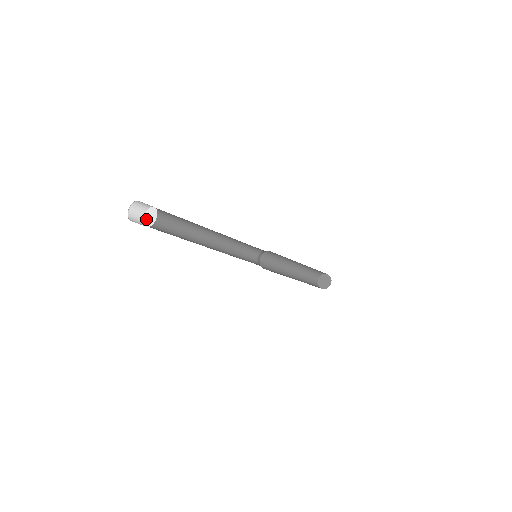
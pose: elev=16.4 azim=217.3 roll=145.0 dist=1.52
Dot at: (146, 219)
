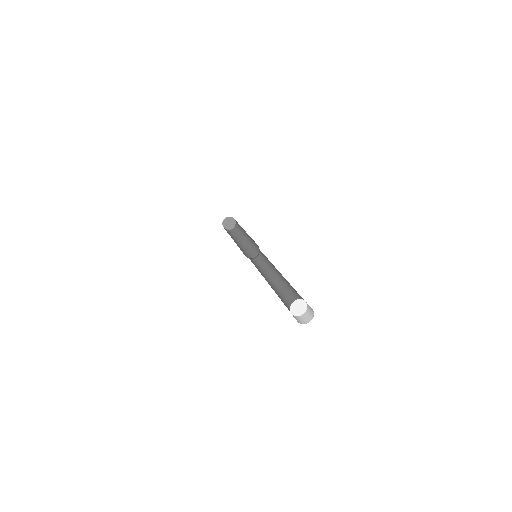
Dot at: (294, 308)
